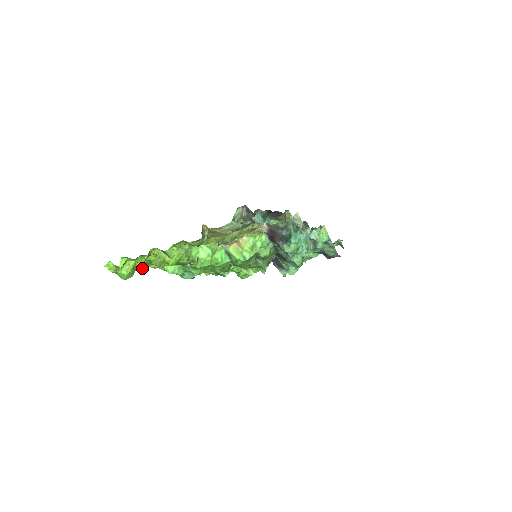
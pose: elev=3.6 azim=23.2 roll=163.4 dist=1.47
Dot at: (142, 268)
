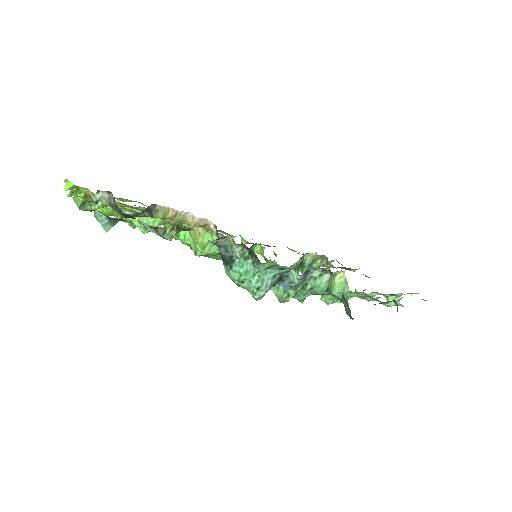
Dot at: (127, 201)
